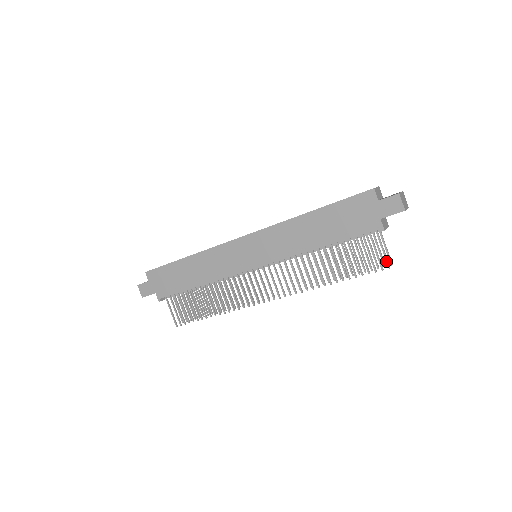
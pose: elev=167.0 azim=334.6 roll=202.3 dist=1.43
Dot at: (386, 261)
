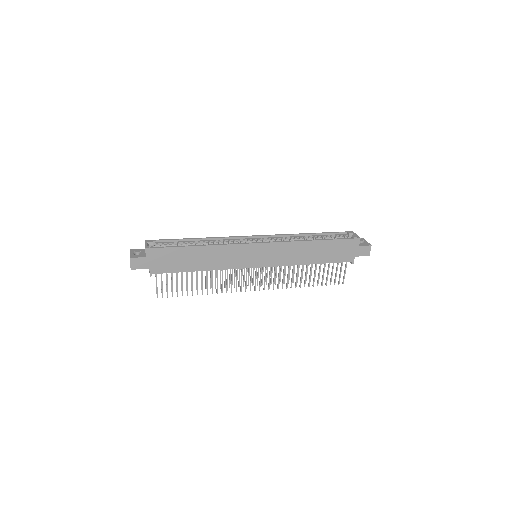
Dot at: (343, 280)
